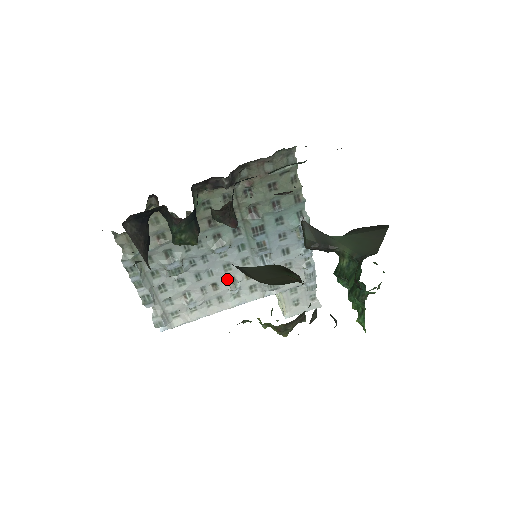
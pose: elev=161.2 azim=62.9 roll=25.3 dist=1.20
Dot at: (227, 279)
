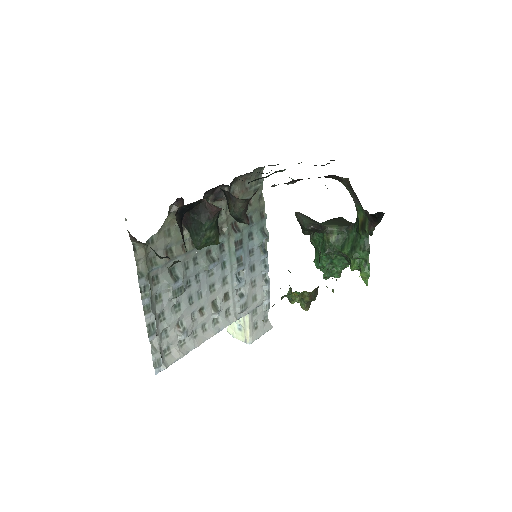
Dot at: (211, 302)
